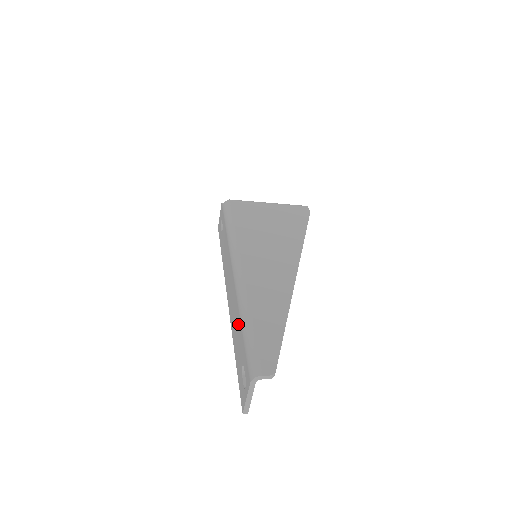
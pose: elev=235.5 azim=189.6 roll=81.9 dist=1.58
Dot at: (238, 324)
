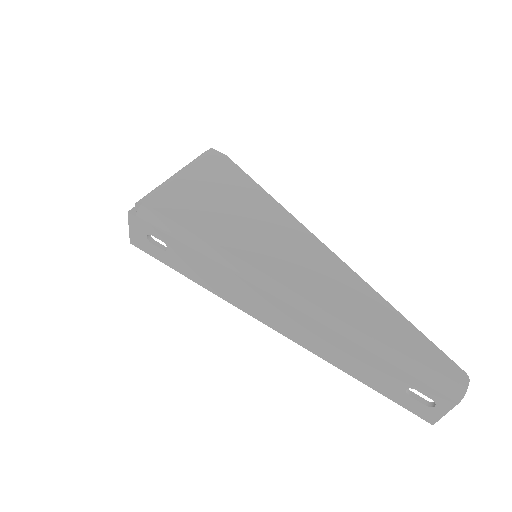
Dot at: (357, 353)
